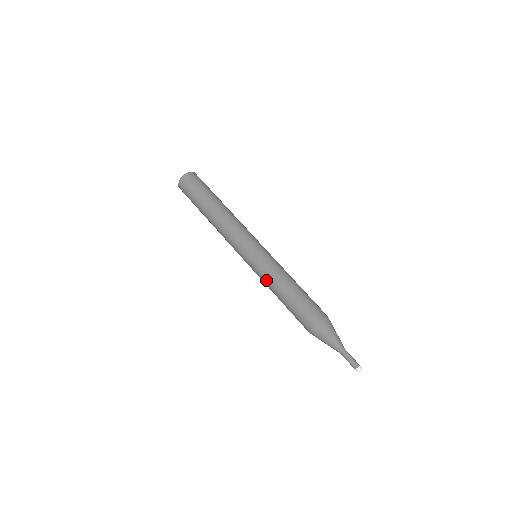
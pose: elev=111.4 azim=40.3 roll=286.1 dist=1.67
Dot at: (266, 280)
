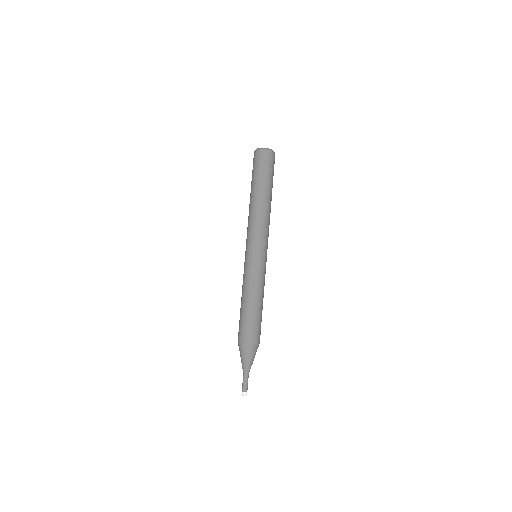
Dot at: (244, 280)
